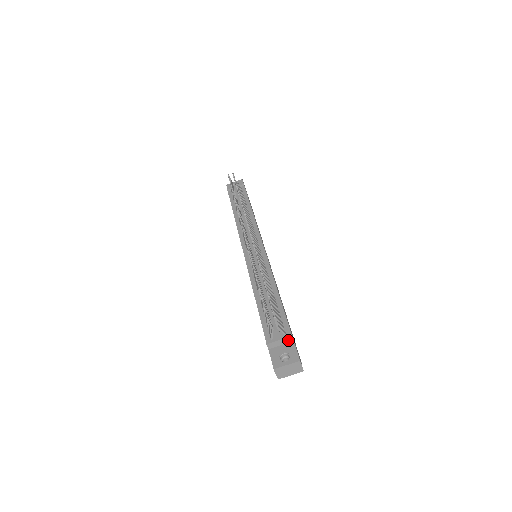
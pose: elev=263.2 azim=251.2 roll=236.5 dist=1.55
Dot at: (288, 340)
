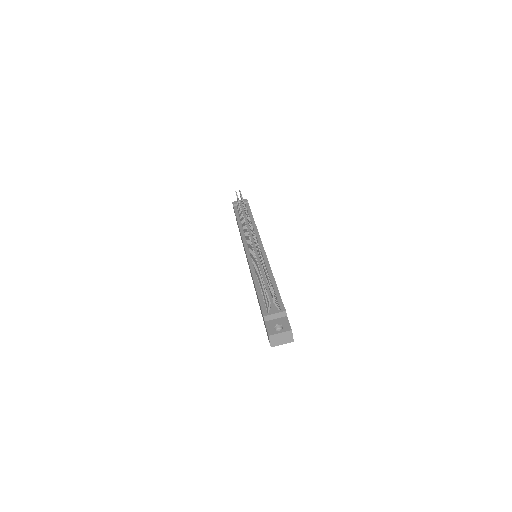
Dot at: (282, 314)
